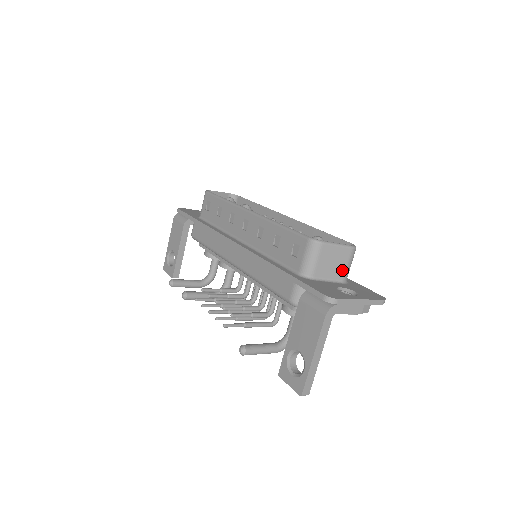
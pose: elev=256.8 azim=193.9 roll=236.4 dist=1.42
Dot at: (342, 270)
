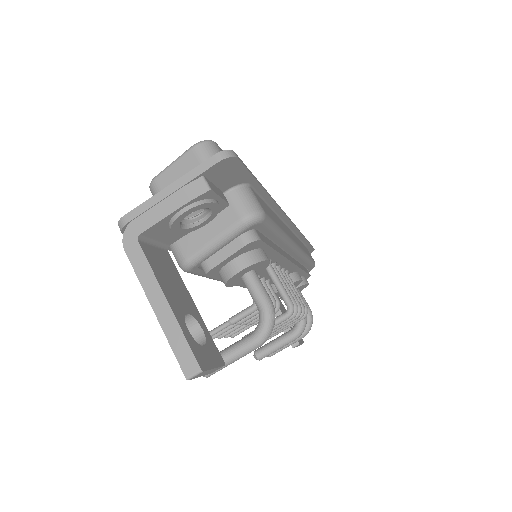
Dot at: occluded
